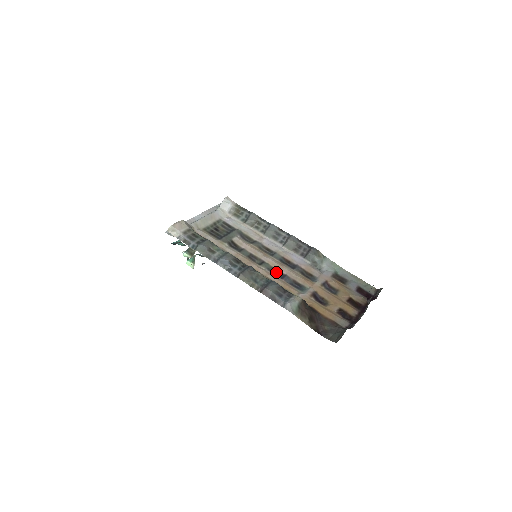
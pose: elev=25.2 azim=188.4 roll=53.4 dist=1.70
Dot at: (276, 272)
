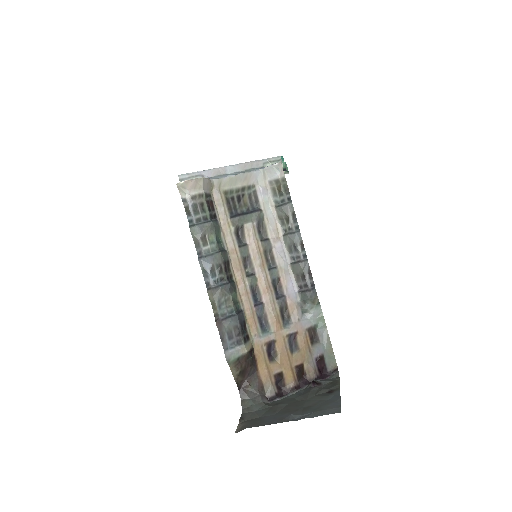
Dot at: (256, 294)
